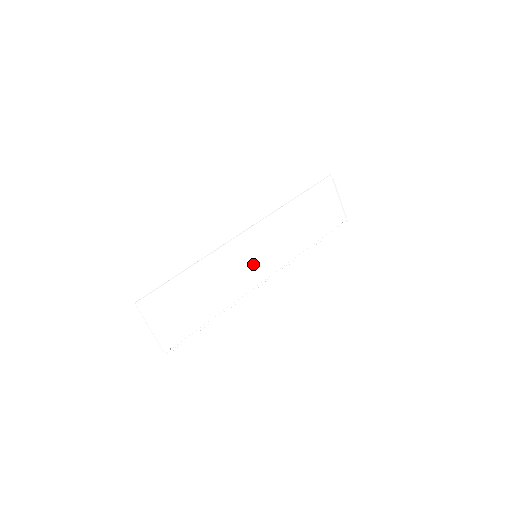
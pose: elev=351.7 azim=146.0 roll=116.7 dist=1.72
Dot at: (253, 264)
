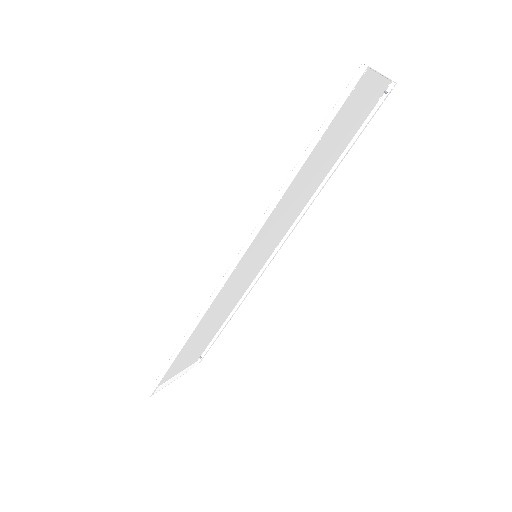
Dot at: (255, 261)
